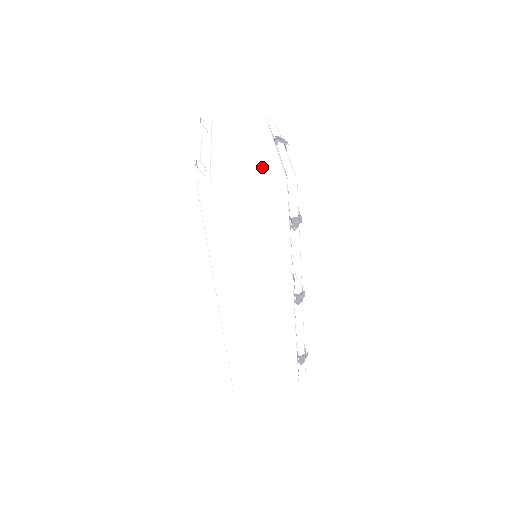
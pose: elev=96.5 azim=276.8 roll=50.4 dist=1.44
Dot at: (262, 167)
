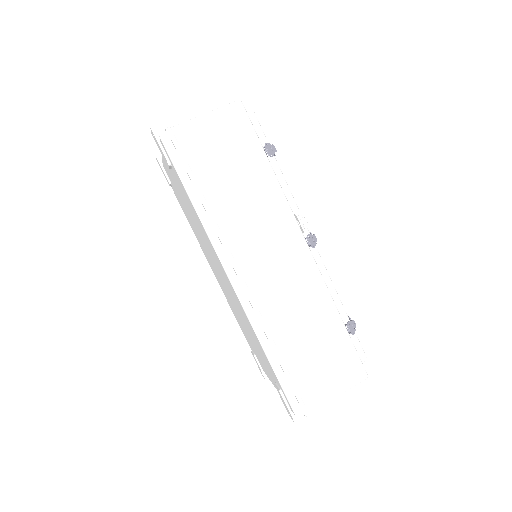
Dot at: occluded
